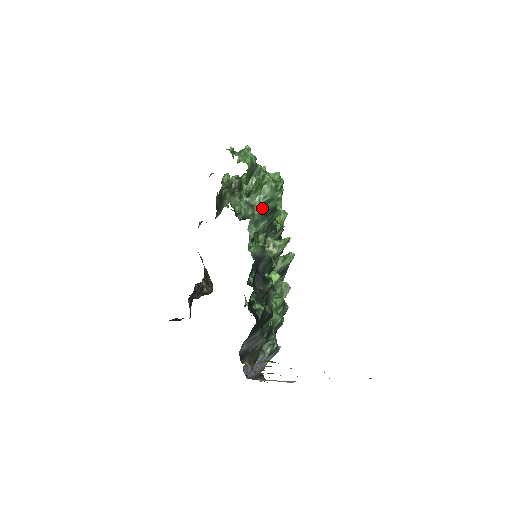
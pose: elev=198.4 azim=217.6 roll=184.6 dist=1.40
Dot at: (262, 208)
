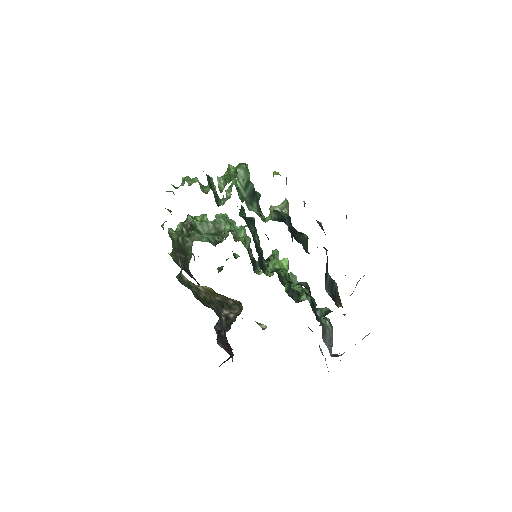
Dot at: (246, 191)
